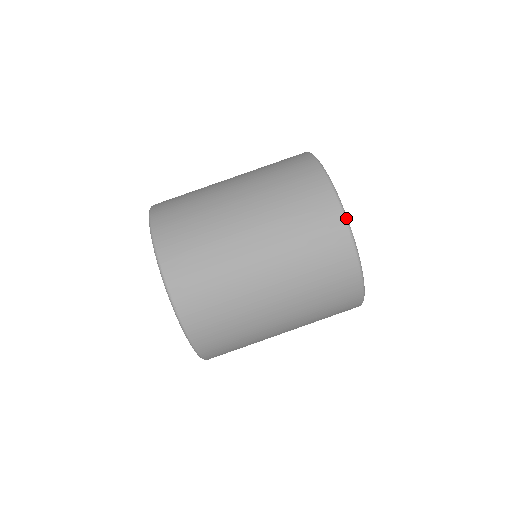
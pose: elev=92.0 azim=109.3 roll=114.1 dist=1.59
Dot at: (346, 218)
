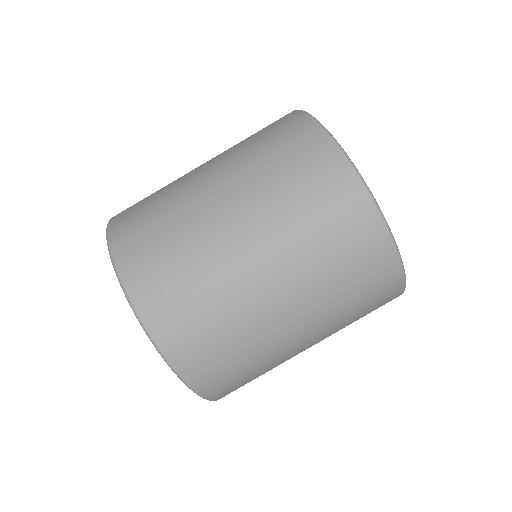
Dot at: (306, 113)
